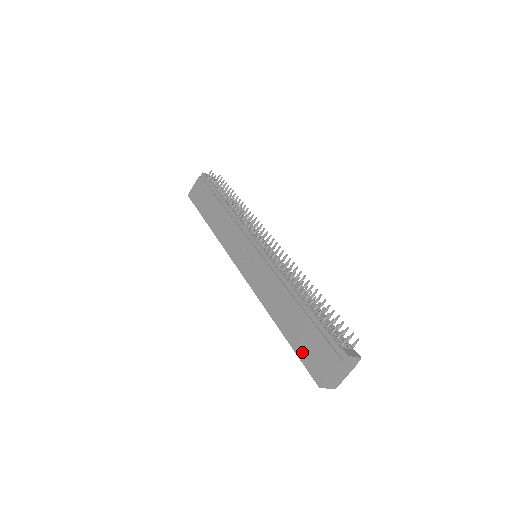
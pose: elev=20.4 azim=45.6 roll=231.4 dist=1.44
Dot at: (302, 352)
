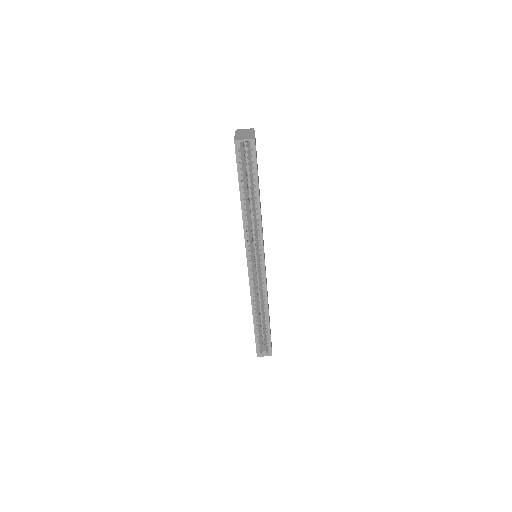
Dot at: (237, 168)
